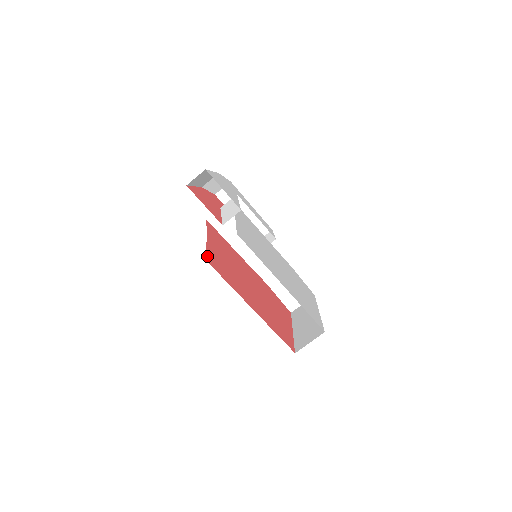
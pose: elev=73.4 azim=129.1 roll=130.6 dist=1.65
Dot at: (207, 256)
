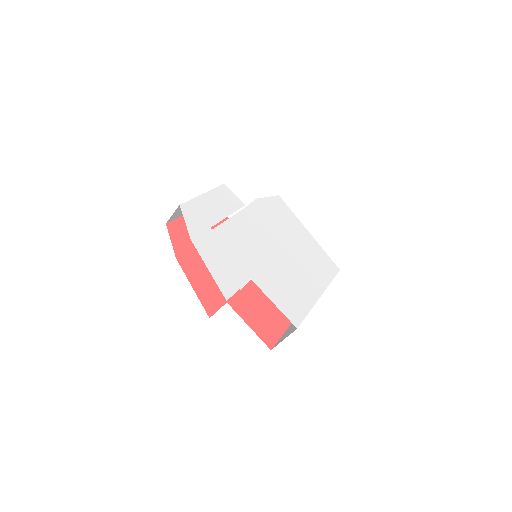
Dot at: (263, 339)
